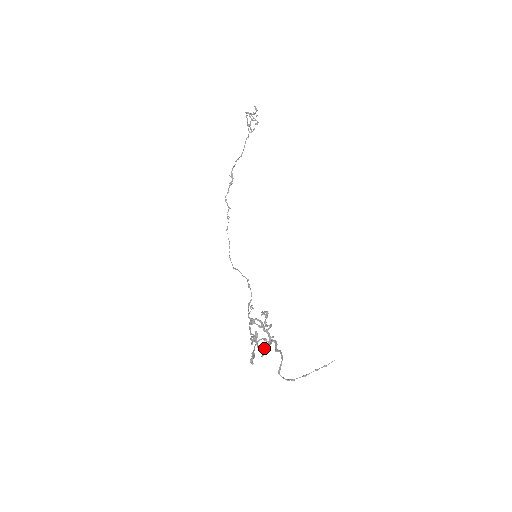
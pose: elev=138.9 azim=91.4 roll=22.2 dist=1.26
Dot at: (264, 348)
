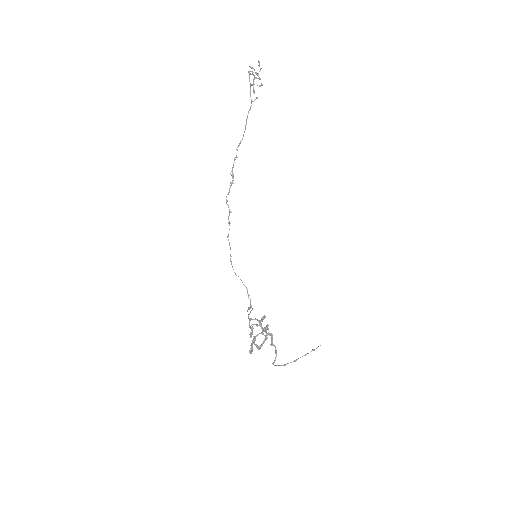
Dot at: (261, 345)
